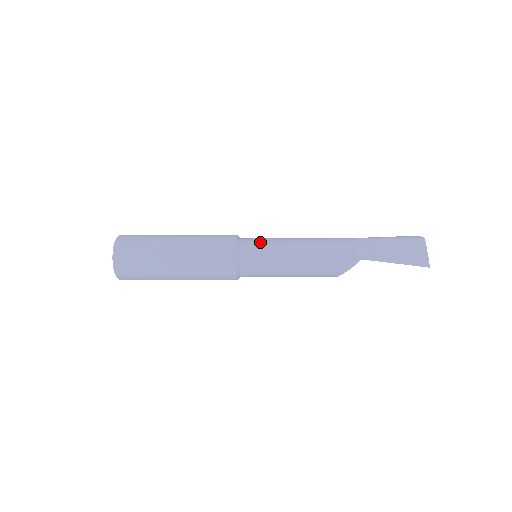
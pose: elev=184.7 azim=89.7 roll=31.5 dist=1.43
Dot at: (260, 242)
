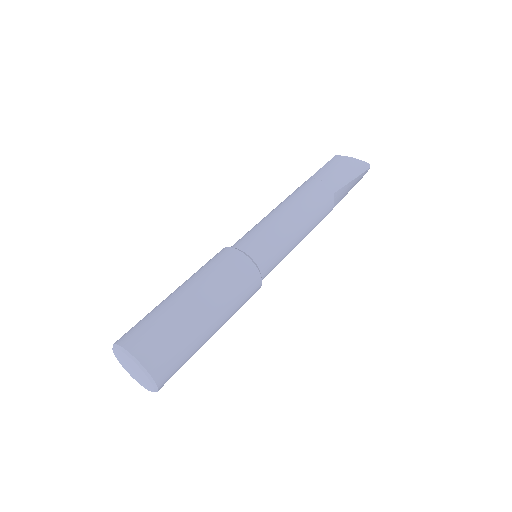
Dot at: (276, 261)
